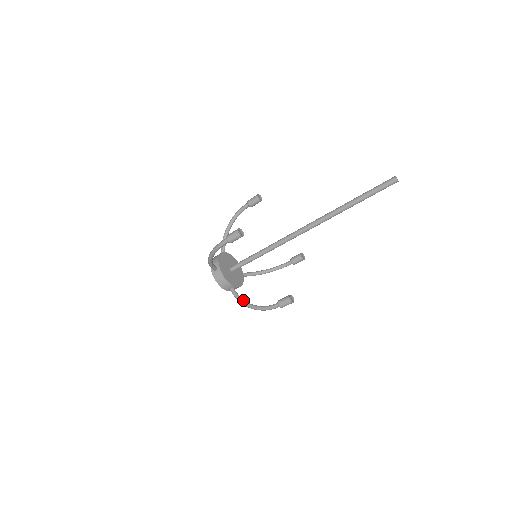
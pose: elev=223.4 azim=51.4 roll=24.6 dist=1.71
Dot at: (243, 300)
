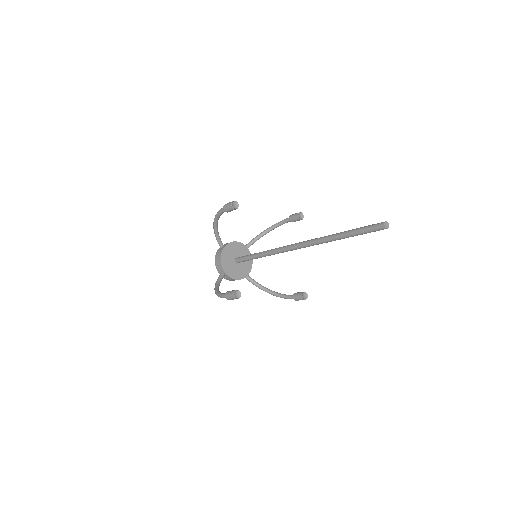
Dot at: (260, 287)
